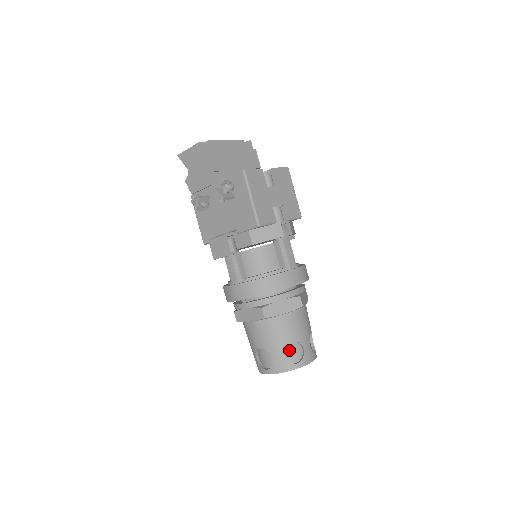
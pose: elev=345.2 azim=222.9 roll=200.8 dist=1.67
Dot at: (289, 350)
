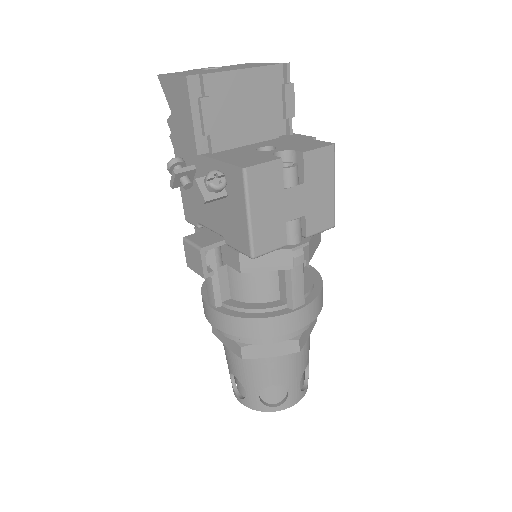
Dot at: (269, 390)
